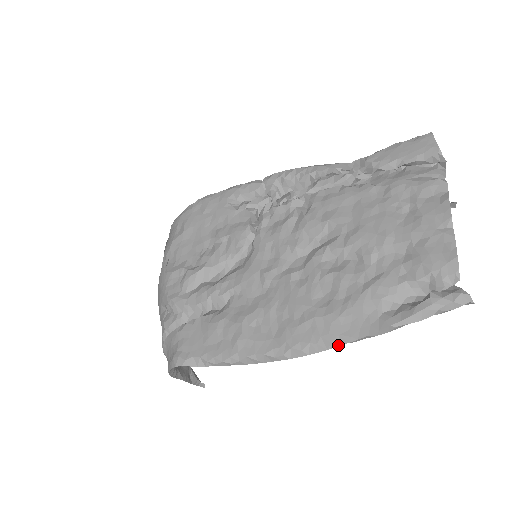
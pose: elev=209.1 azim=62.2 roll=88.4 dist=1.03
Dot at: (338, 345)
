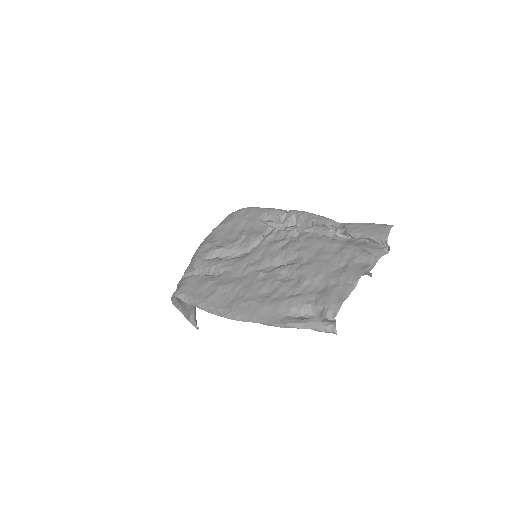
Dot at: (254, 322)
